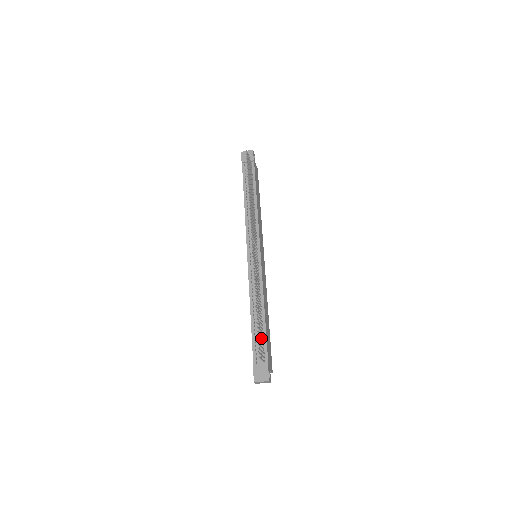
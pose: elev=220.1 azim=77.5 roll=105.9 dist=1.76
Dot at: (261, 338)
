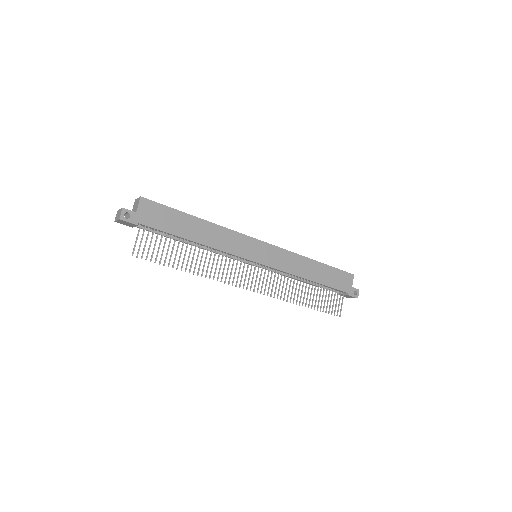
Dot at: (328, 299)
